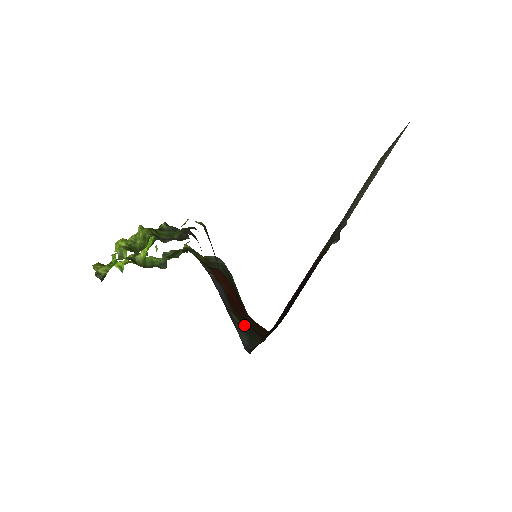
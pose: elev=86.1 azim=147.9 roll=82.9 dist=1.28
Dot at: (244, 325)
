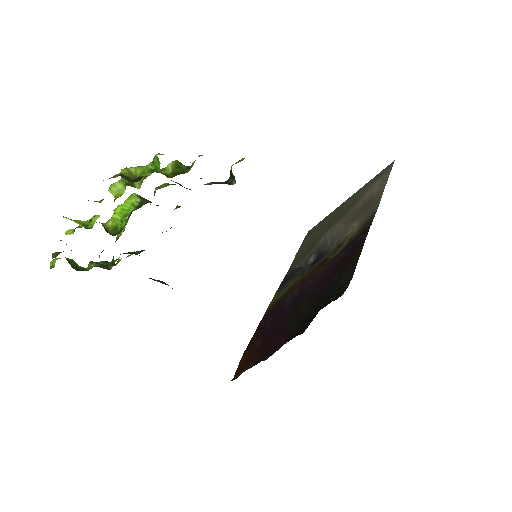
Dot at: occluded
